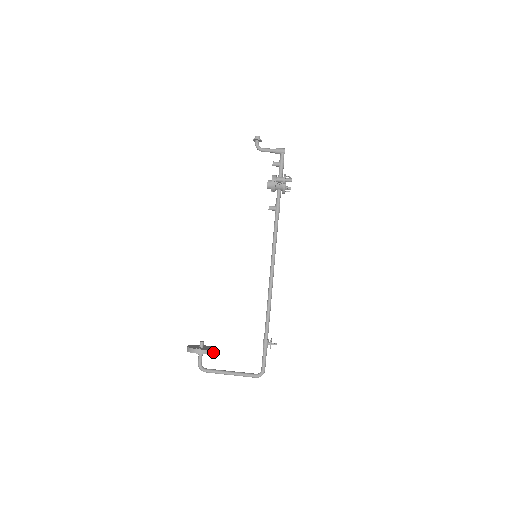
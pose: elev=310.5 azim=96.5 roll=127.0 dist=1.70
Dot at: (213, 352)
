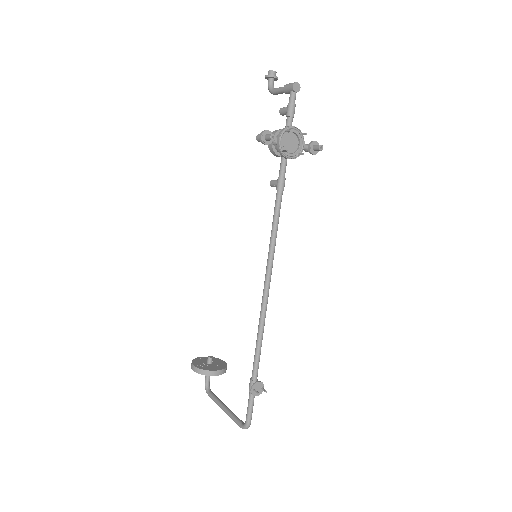
Dot at: (211, 374)
